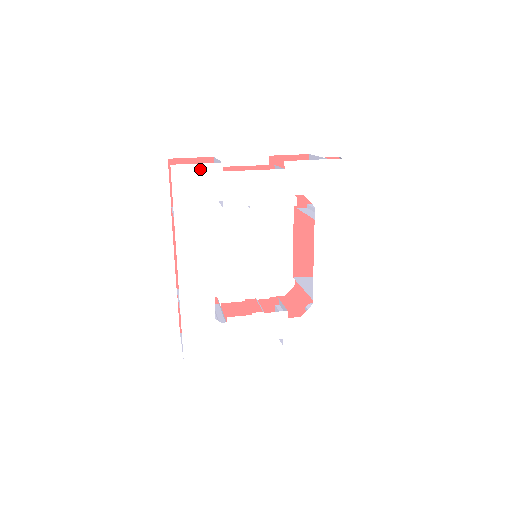
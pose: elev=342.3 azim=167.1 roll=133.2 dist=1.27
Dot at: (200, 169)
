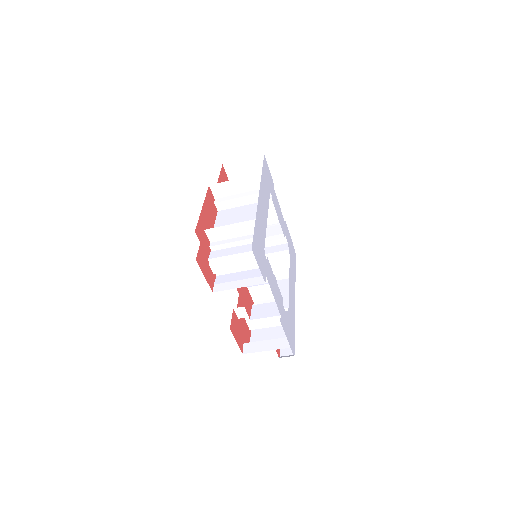
Dot at: (269, 173)
